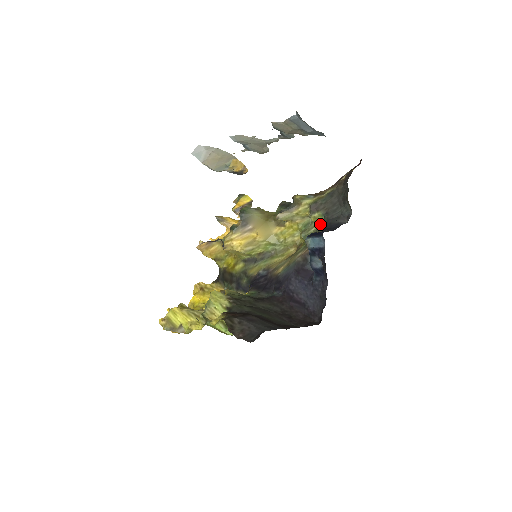
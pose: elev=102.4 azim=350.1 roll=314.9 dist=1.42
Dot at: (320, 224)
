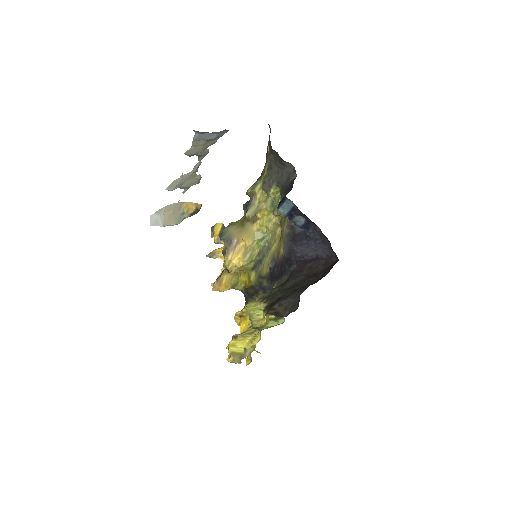
Dot at: (280, 194)
